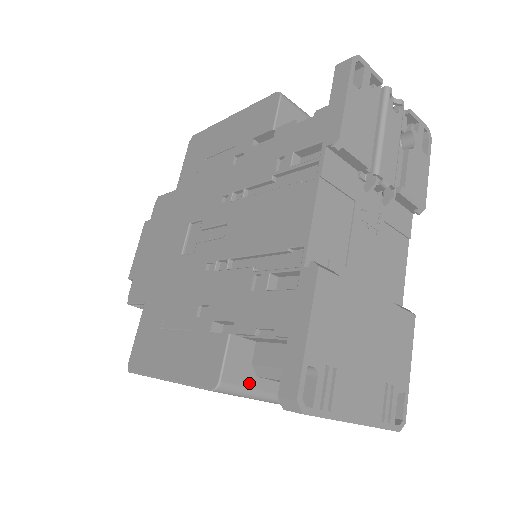
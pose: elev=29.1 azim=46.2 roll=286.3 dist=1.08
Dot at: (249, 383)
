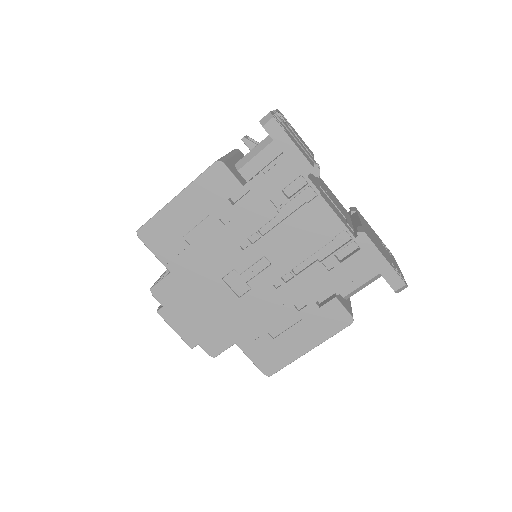
Dot at: (349, 305)
